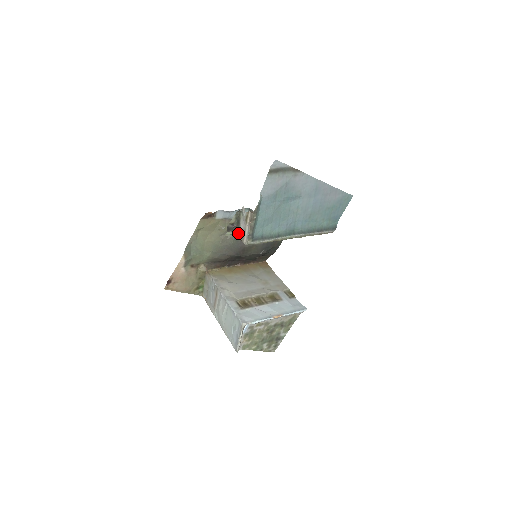
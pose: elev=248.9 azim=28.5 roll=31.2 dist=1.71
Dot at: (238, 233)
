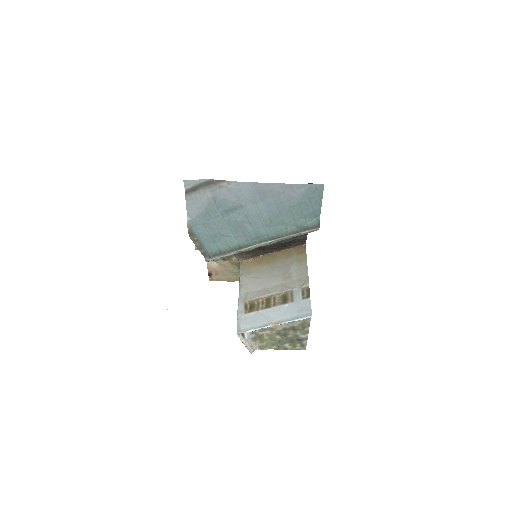
Dot at: occluded
